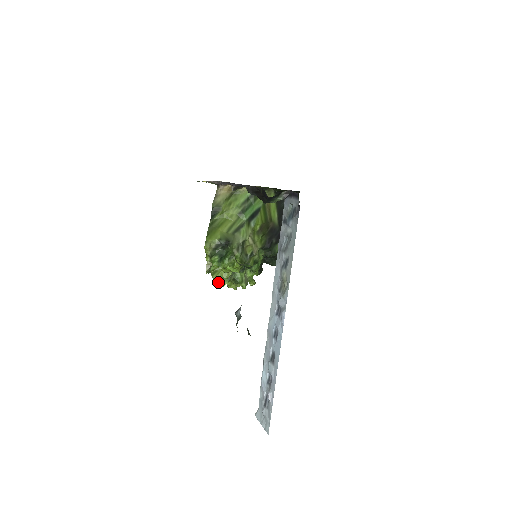
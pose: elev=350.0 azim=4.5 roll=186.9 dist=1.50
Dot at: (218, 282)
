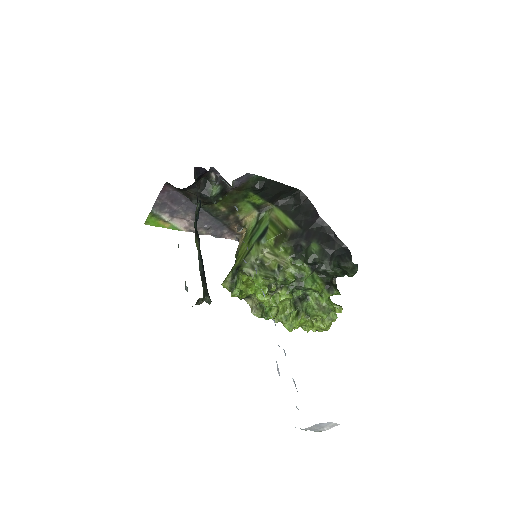
Dot at: (284, 324)
